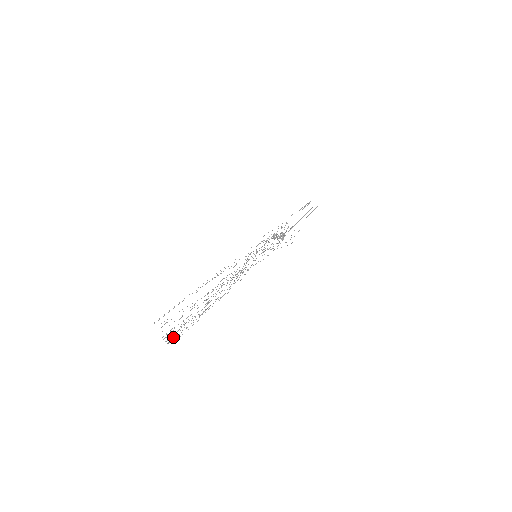
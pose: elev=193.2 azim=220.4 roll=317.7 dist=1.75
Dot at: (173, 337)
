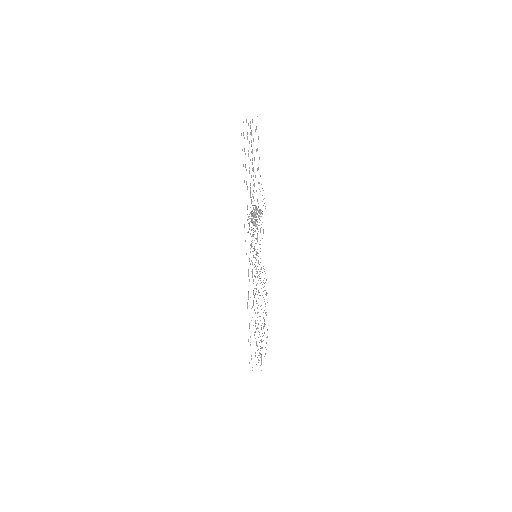
Dot at: occluded
